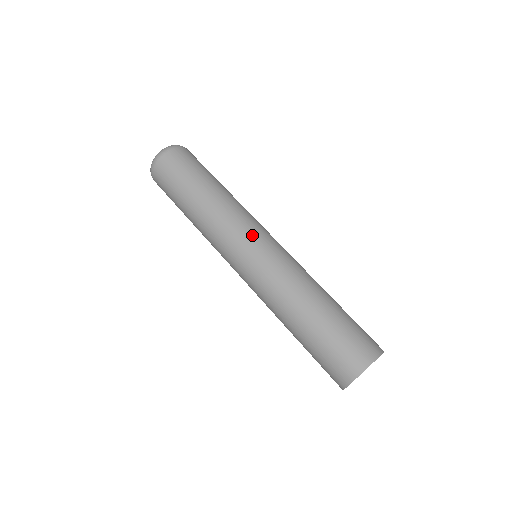
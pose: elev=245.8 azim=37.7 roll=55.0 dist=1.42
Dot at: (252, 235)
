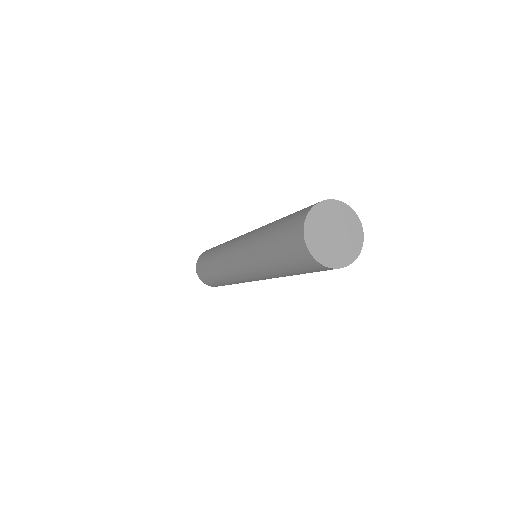
Dot at: (231, 247)
